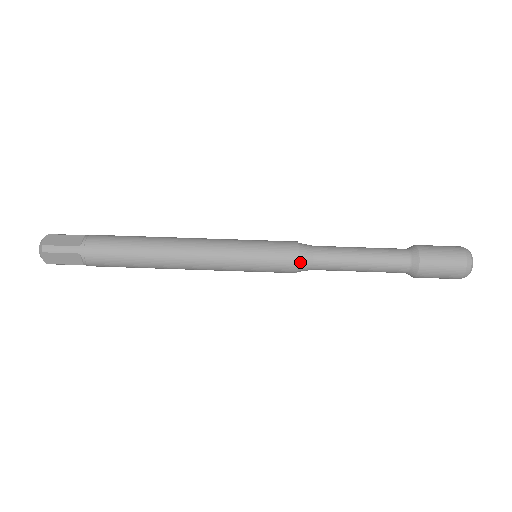
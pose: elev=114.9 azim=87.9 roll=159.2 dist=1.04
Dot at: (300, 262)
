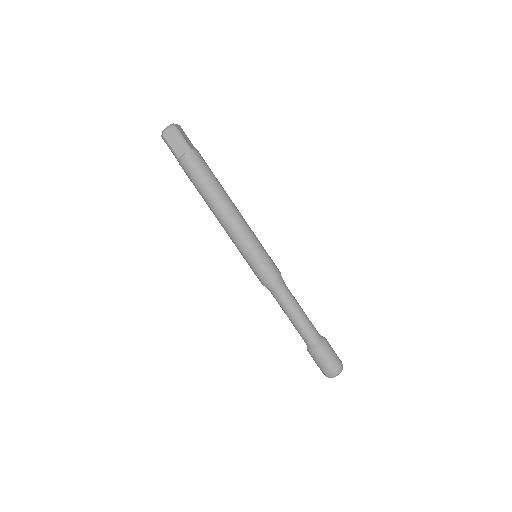
Dot at: (265, 286)
